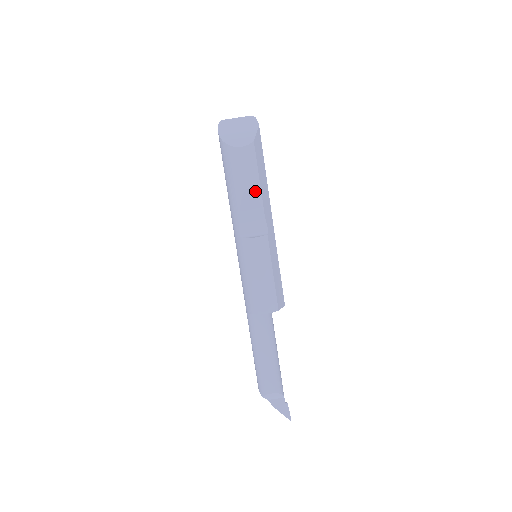
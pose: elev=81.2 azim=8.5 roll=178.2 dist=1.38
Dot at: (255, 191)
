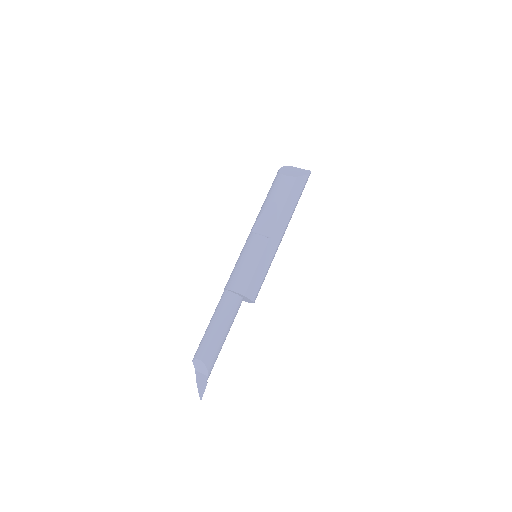
Dot at: (278, 206)
